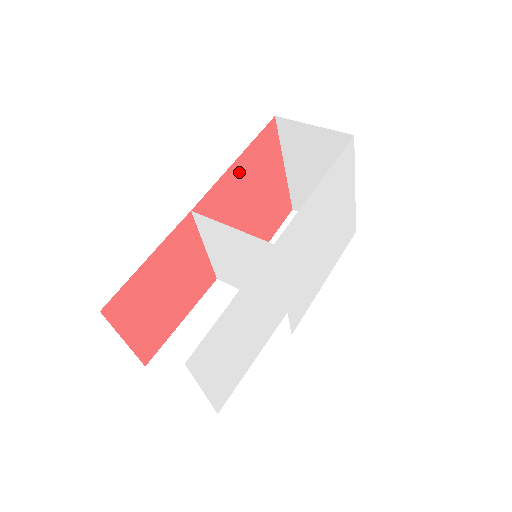
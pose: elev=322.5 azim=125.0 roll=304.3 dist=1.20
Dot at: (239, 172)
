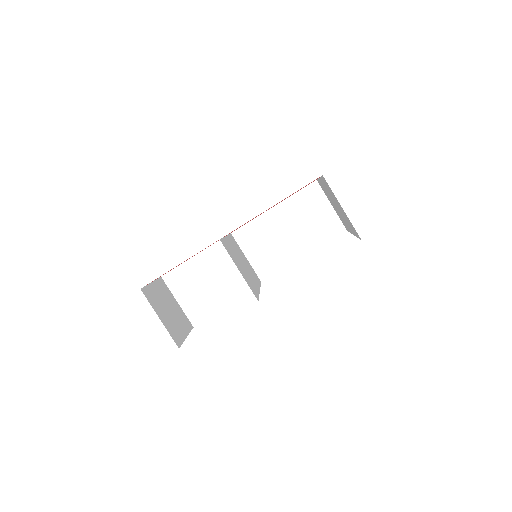
Dot at: occluded
